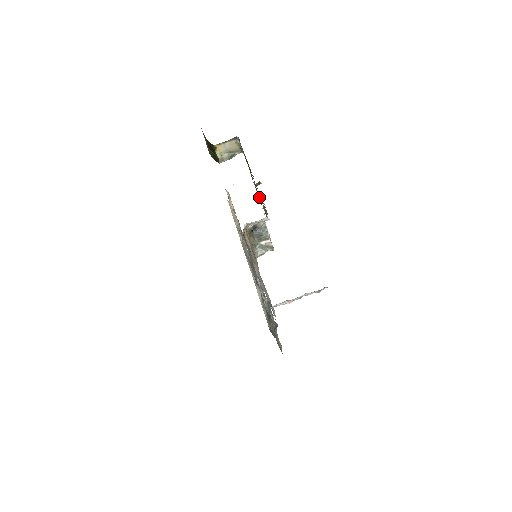
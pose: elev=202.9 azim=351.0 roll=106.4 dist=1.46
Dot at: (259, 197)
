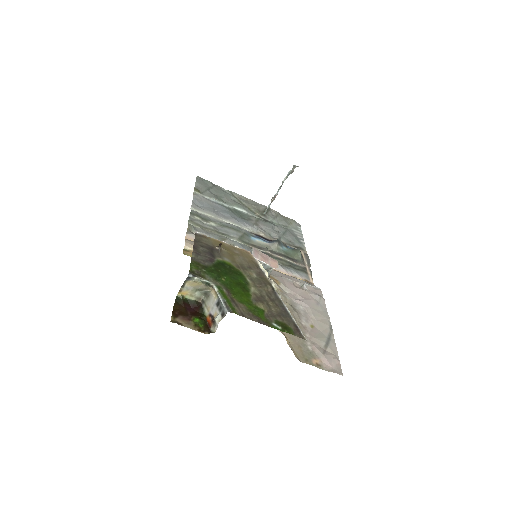
Dot at: (255, 288)
